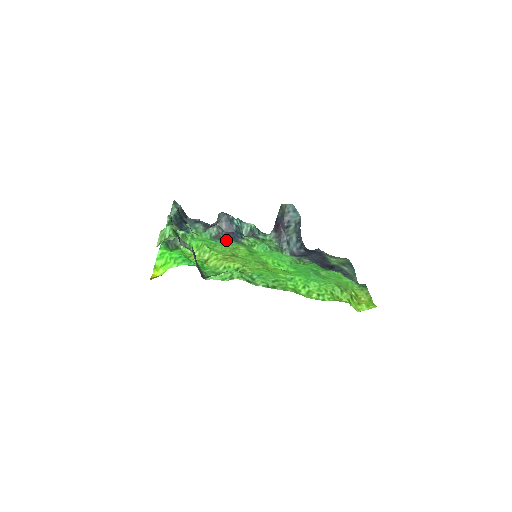
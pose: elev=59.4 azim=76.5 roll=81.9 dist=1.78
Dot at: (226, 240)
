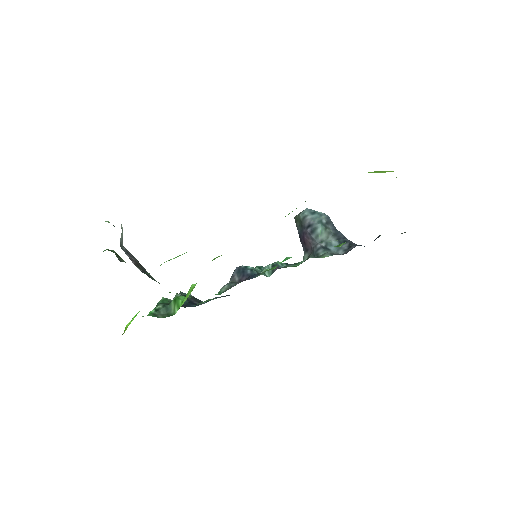
Dot at: occluded
